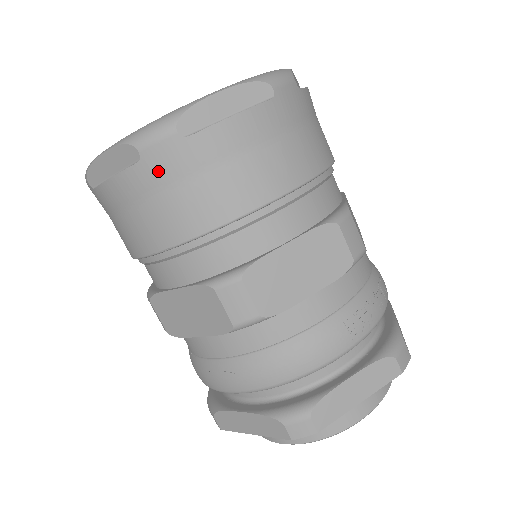
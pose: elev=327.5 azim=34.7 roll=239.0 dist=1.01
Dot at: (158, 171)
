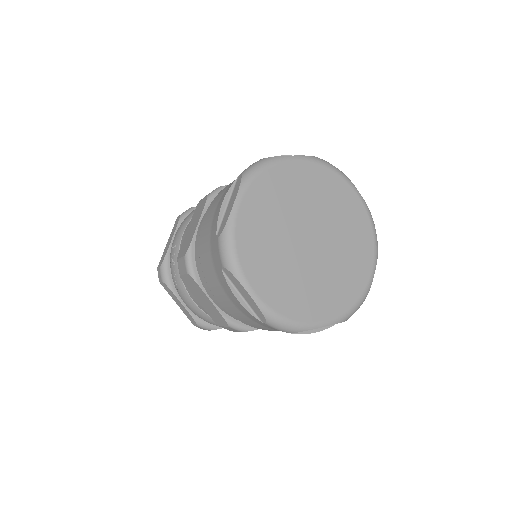
Dot at: occluded
